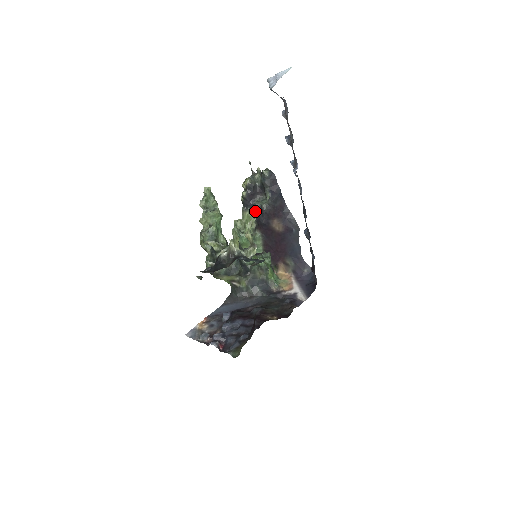
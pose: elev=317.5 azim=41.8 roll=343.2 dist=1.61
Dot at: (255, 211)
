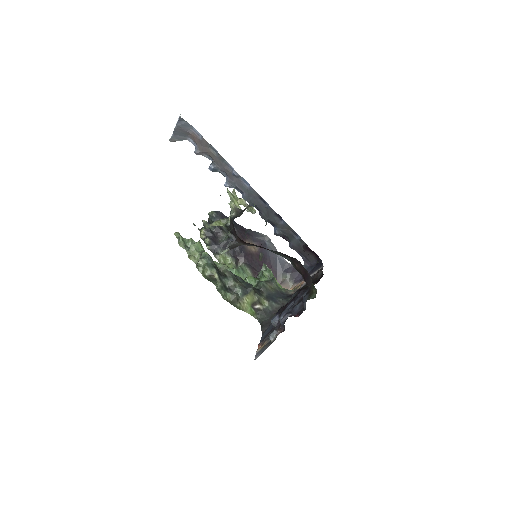
Dot at: occluded
